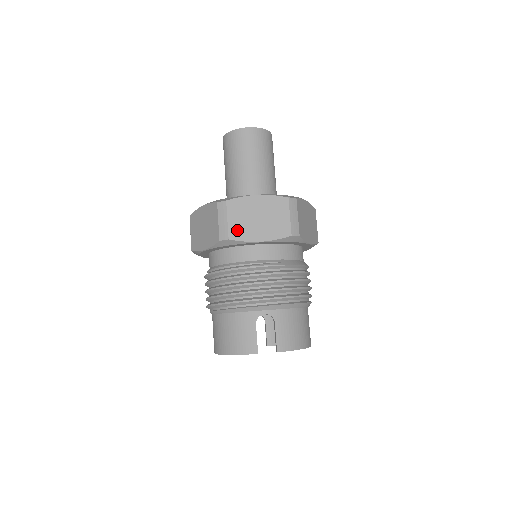
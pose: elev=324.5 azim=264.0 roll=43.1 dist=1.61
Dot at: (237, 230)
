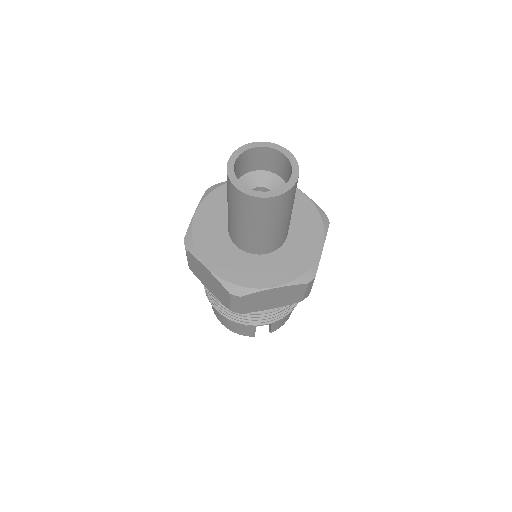
Dot at: (249, 308)
